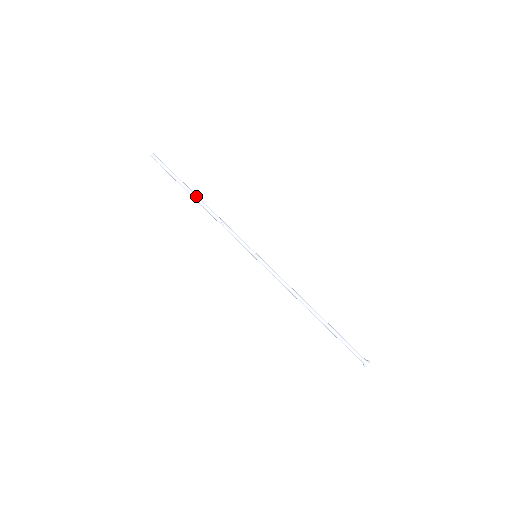
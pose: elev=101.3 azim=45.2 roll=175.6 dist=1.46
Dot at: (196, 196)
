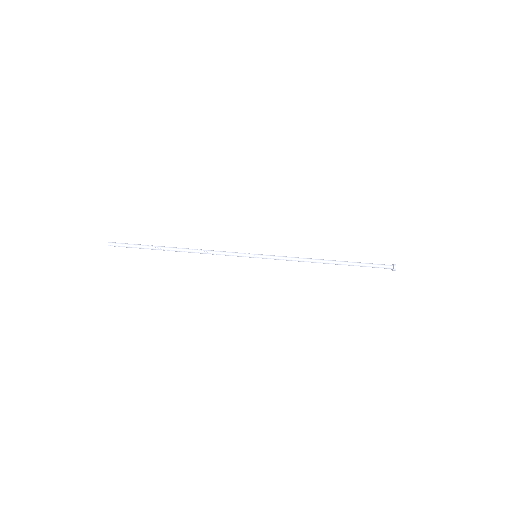
Dot at: (172, 249)
